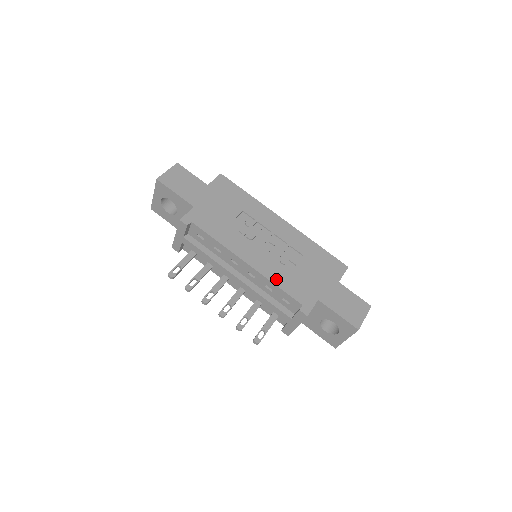
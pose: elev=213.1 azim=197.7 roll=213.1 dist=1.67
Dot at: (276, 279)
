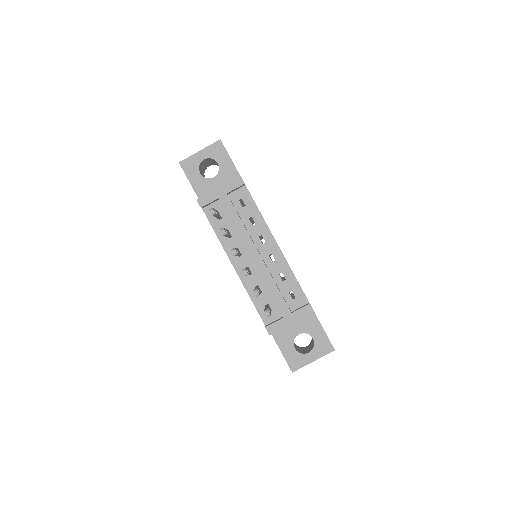
Dot at: occluded
